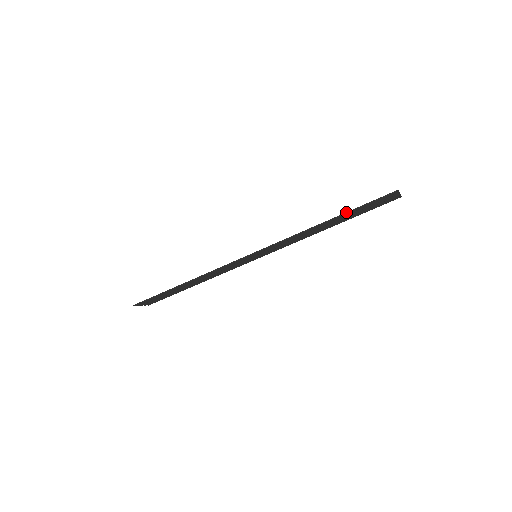
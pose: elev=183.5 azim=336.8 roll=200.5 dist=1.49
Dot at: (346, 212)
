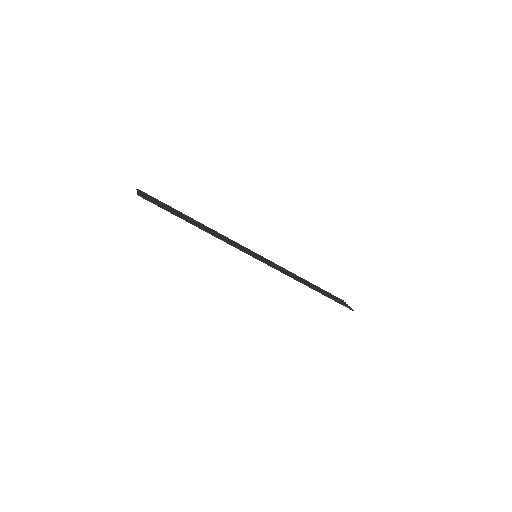
Dot at: (327, 296)
